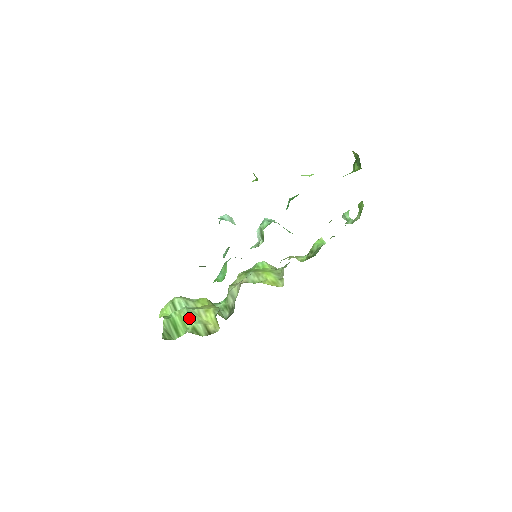
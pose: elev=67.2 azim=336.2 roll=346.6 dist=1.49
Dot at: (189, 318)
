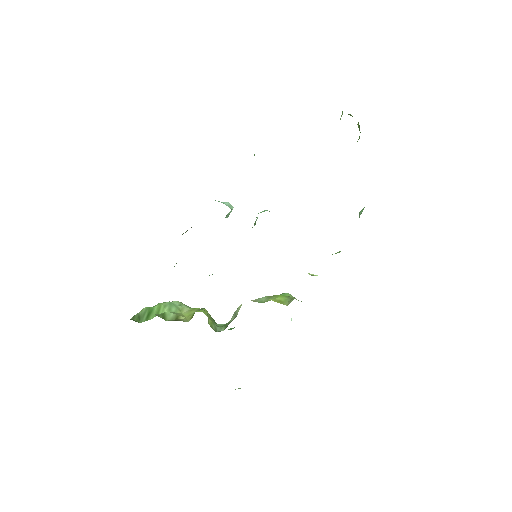
Dot at: (166, 307)
